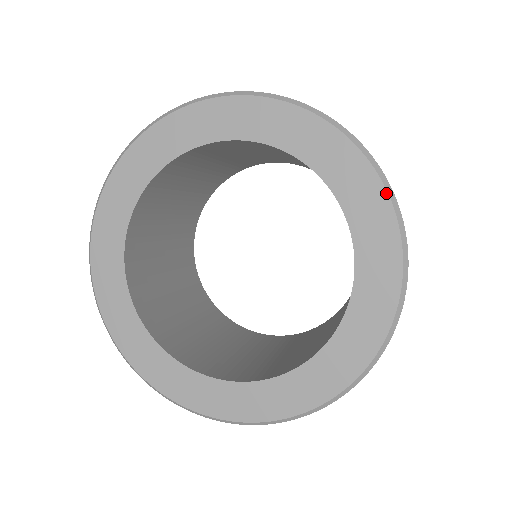
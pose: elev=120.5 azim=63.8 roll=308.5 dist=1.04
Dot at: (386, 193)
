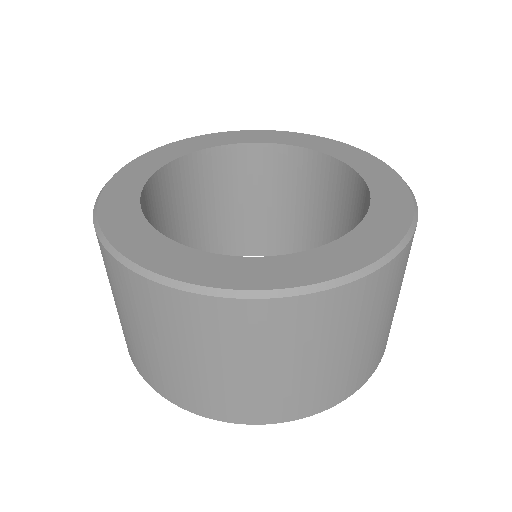
Dot at: (357, 148)
